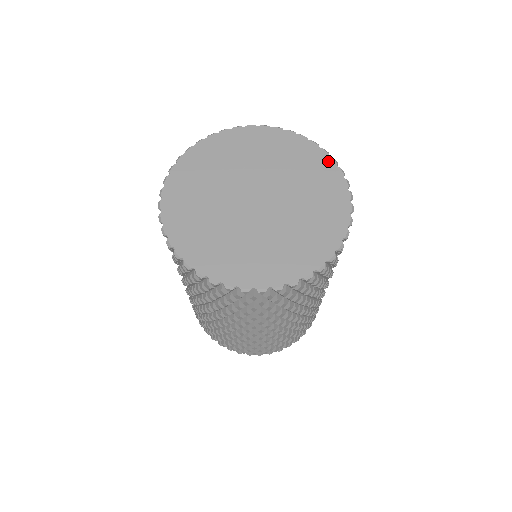
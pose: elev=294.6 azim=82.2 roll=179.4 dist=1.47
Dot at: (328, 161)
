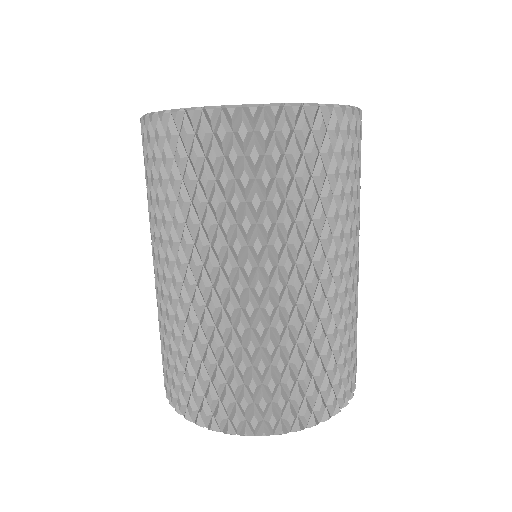
Dot at: occluded
